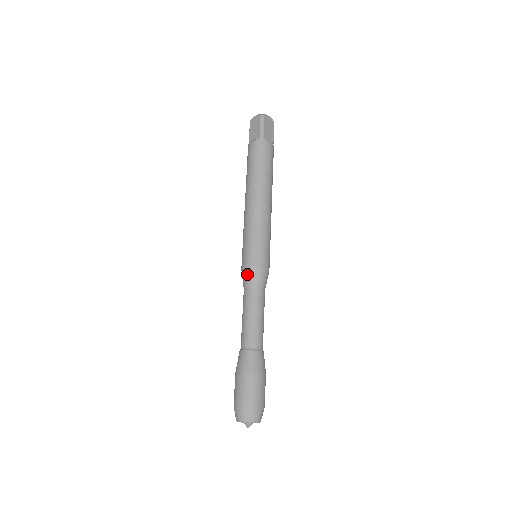
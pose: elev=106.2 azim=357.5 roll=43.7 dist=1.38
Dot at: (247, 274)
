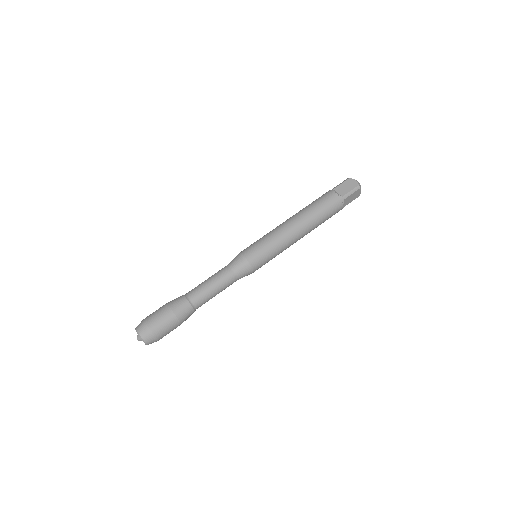
Dot at: (240, 262)
